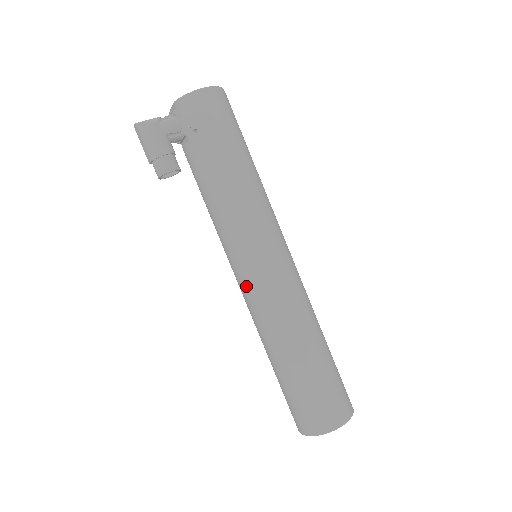
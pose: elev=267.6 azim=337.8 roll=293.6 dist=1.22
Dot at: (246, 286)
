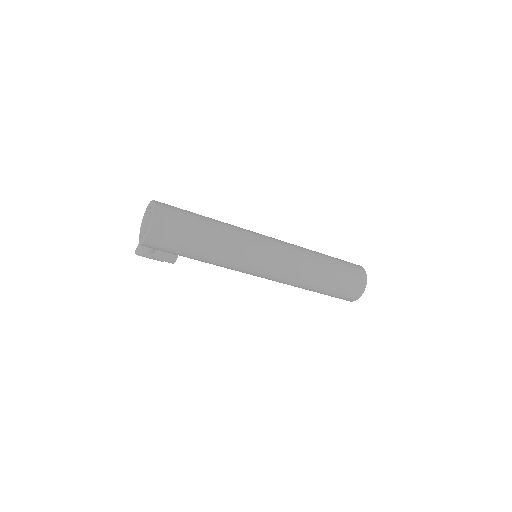
Dot at: occluded
